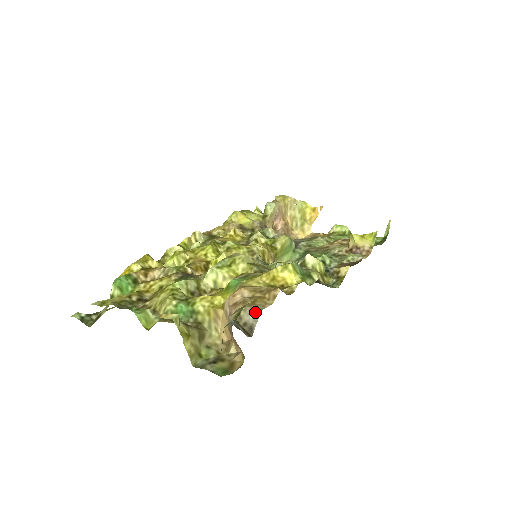
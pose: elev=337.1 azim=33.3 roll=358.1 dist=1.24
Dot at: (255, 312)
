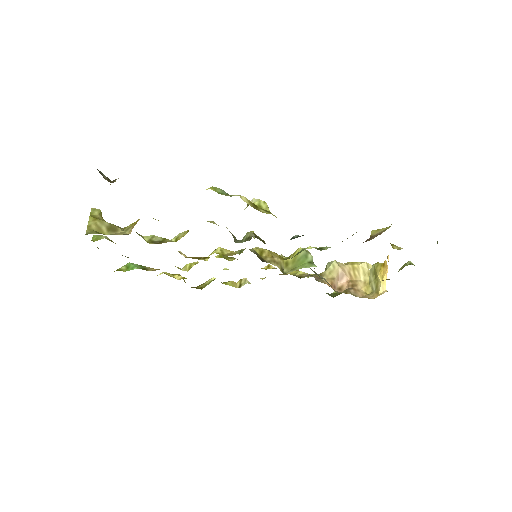
Dot at: occluded
